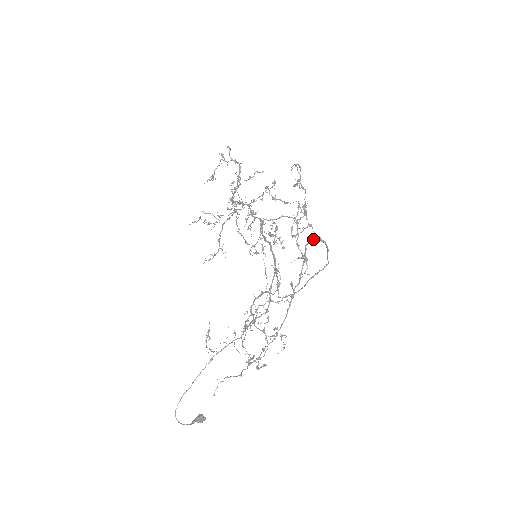
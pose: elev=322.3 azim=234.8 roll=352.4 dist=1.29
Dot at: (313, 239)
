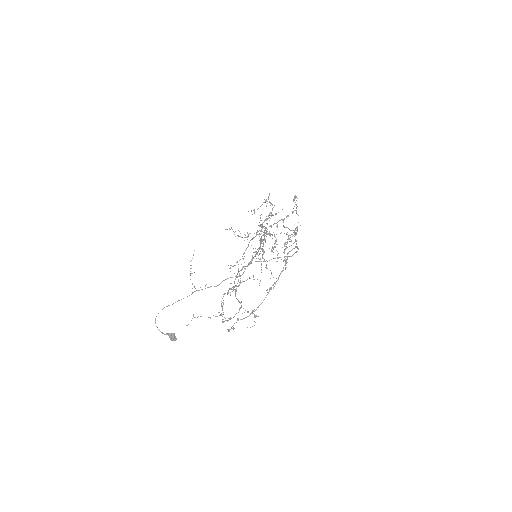
Dot at: (294, 248)
